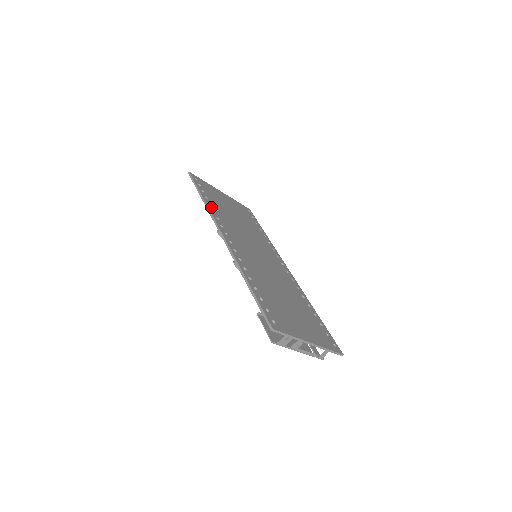
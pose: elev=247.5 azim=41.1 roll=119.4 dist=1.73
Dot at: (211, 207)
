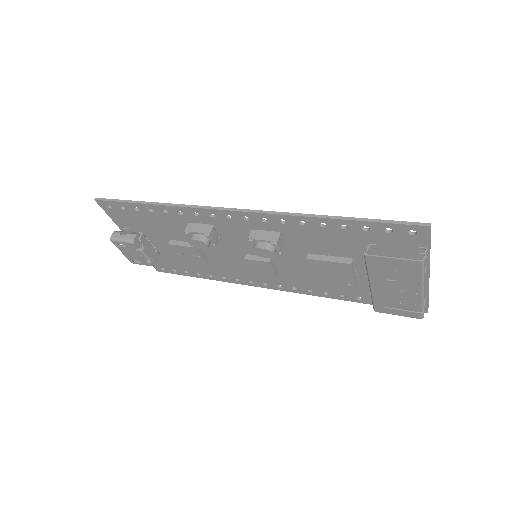
Dot at: (172, 209)
